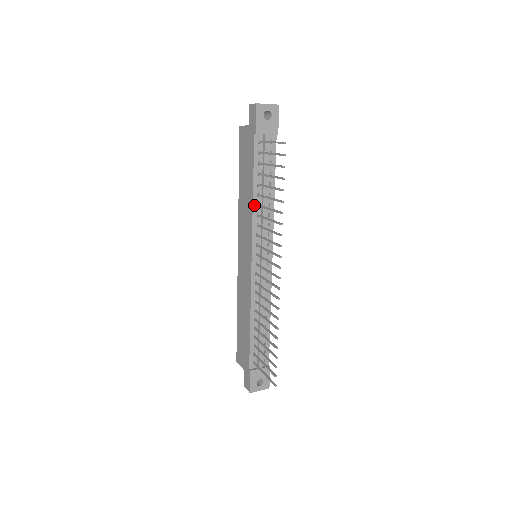
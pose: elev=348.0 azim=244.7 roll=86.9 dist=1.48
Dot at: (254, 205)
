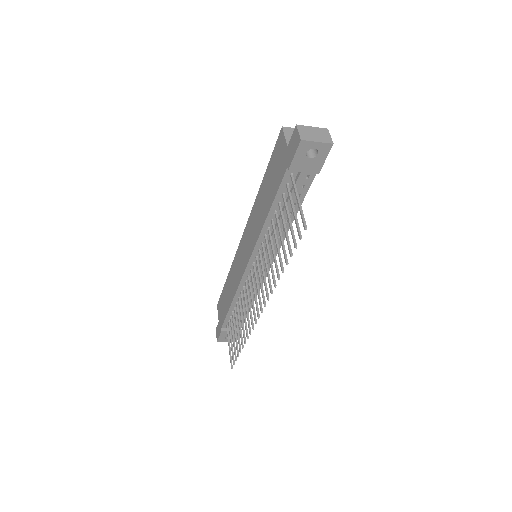
Dot at: (264, 228)
